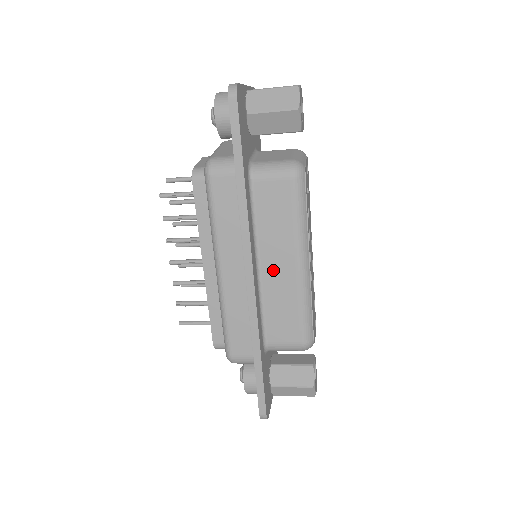
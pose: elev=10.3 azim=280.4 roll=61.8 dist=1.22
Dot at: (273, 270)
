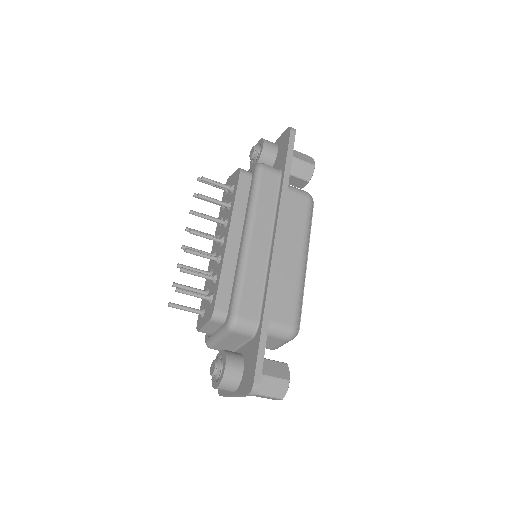
Dot at: (284, 256)
